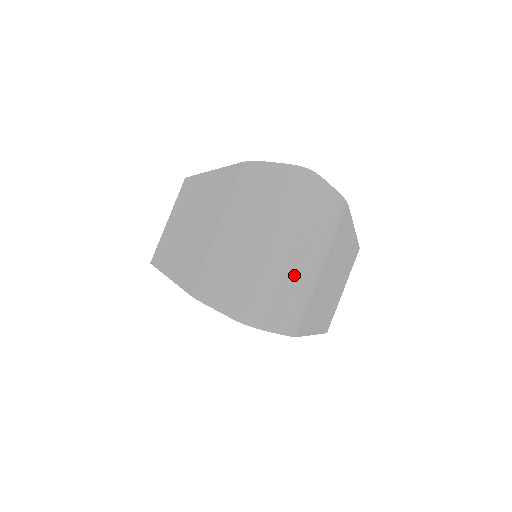
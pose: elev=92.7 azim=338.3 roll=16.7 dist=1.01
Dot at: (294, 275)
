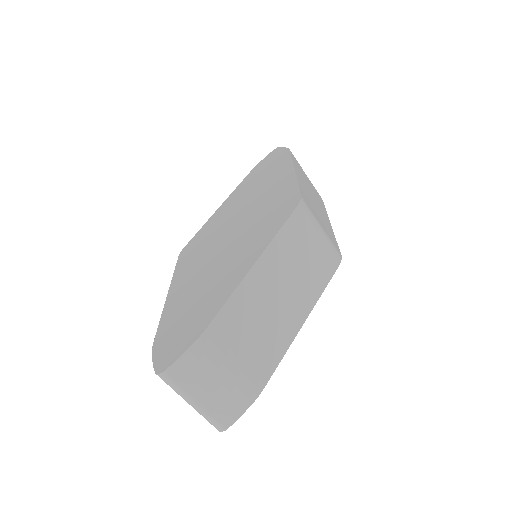
Dot at: (217, 397)
